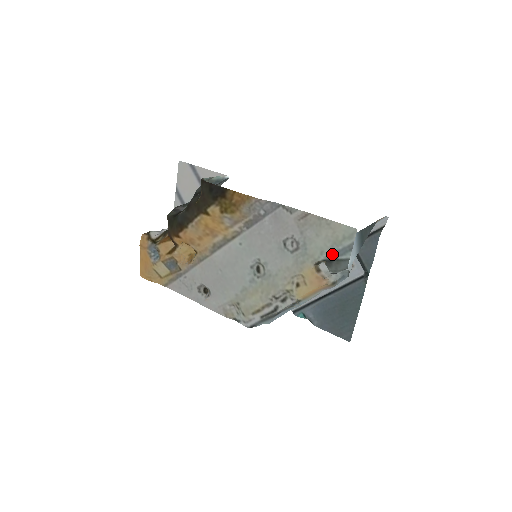
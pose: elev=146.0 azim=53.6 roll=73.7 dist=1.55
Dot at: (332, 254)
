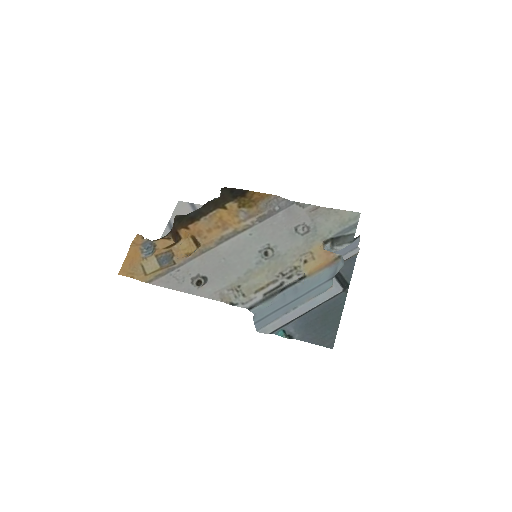
Dot at: (339, 232)
